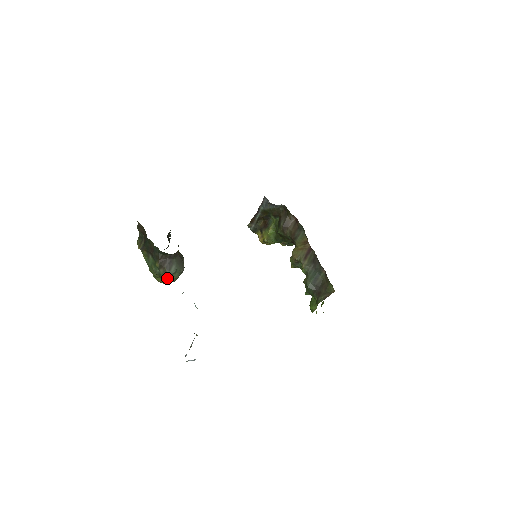
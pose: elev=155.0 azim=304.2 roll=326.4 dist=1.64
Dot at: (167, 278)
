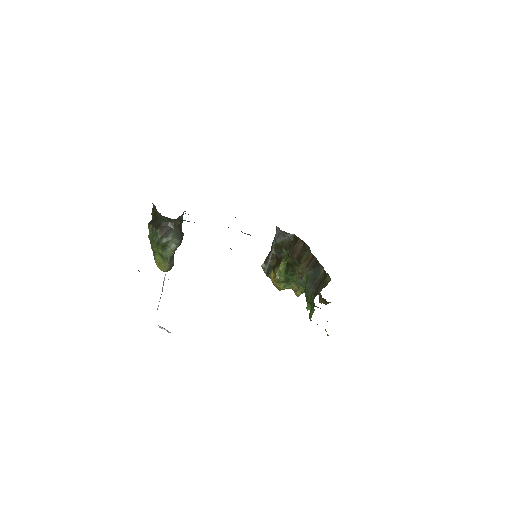
Dot at: (164, 250)
